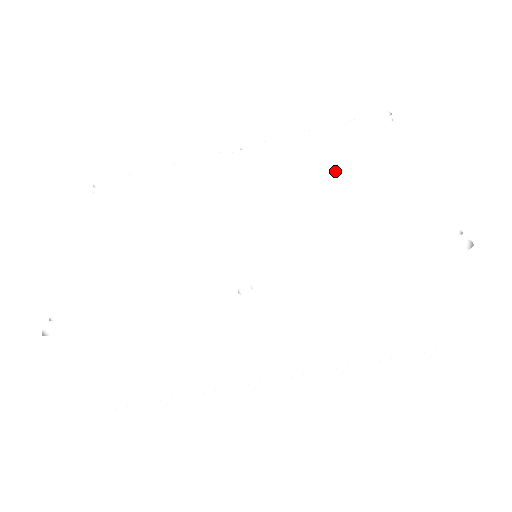
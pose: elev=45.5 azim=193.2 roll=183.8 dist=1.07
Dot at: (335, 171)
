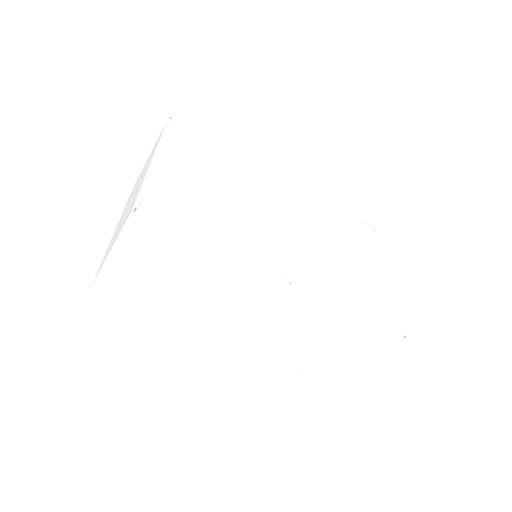
Dot at: (341, 242)
